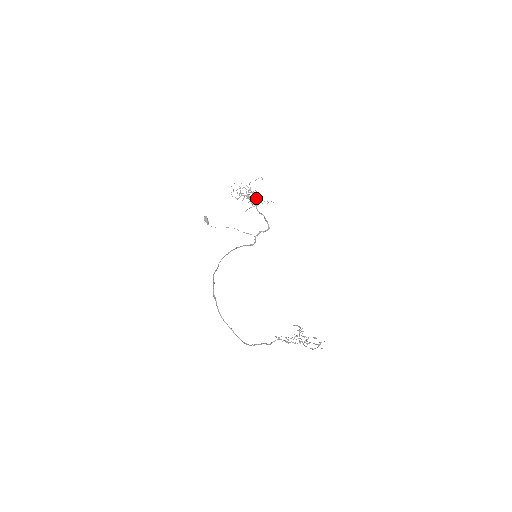
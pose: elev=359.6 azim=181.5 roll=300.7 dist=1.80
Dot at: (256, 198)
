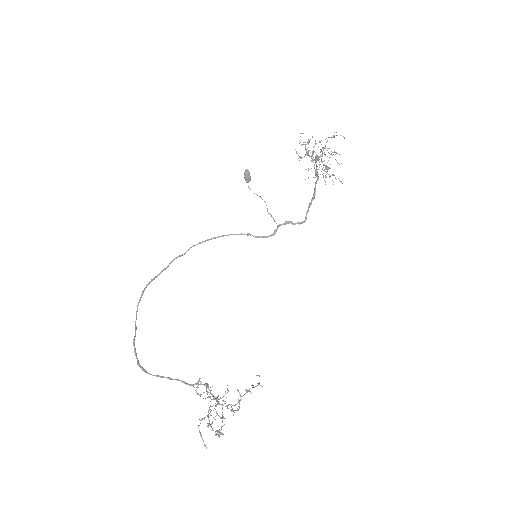
Dot at: (326, 165)
